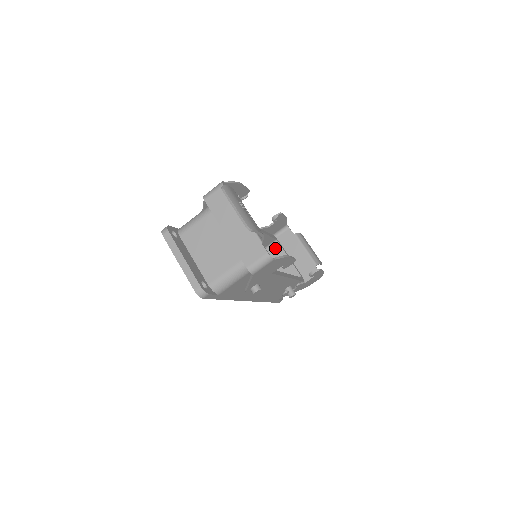
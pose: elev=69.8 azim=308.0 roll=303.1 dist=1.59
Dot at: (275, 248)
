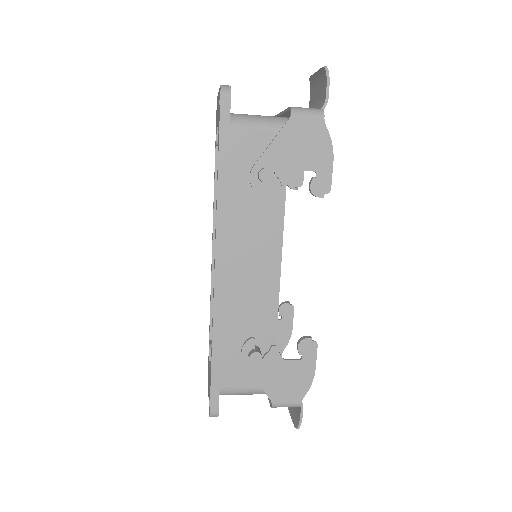
Dot at: occluded
